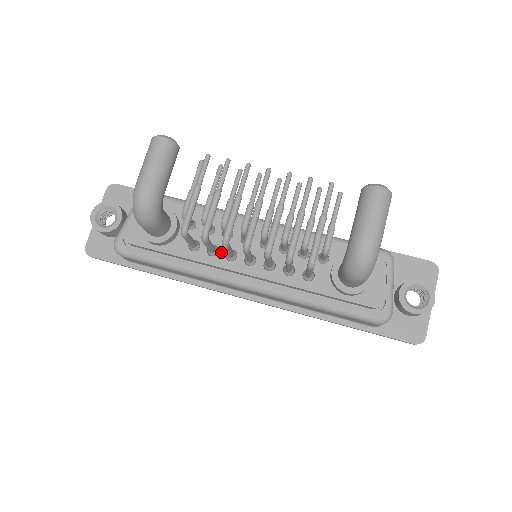
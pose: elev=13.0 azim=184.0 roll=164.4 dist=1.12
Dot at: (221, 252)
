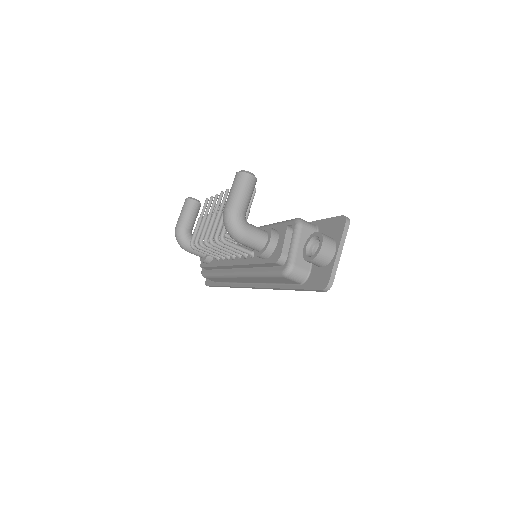
Dot at: occluded
